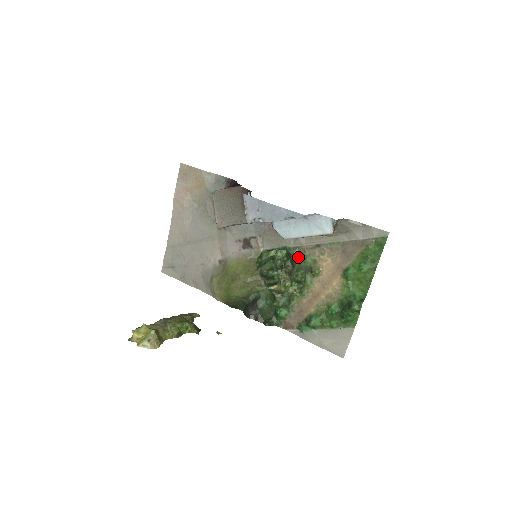
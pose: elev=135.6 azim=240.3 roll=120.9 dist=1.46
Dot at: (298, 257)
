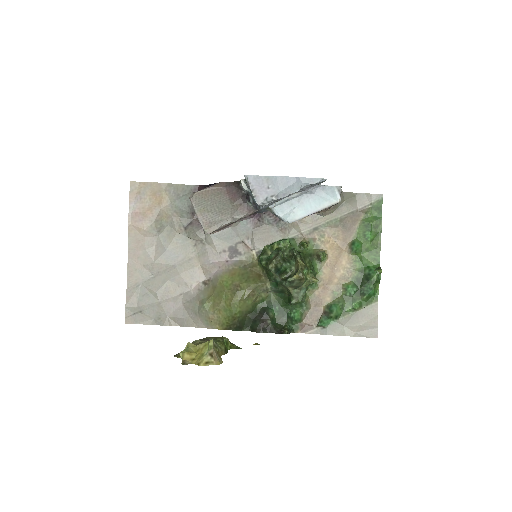
Dot at: (298, 247)
